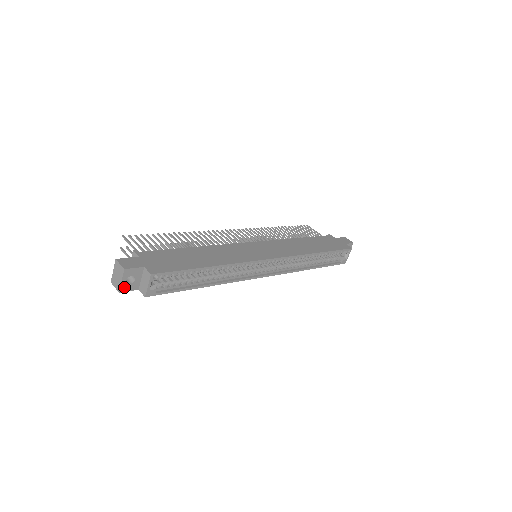
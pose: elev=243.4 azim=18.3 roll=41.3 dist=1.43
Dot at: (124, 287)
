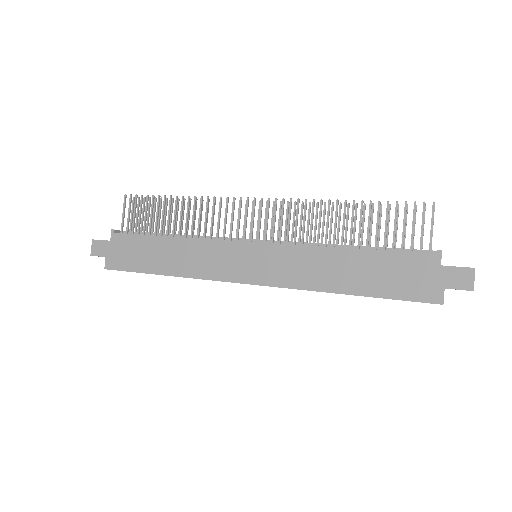
Dot at: occluded
